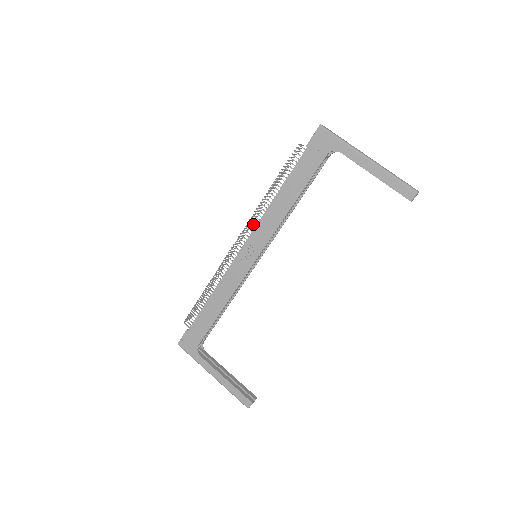
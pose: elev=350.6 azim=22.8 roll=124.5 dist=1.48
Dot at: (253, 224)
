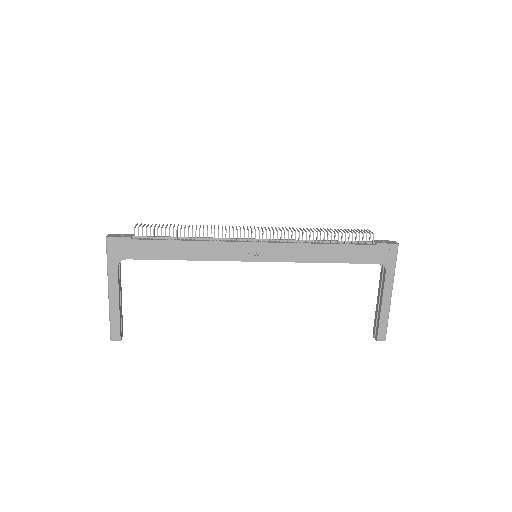
Dot at: occluded
